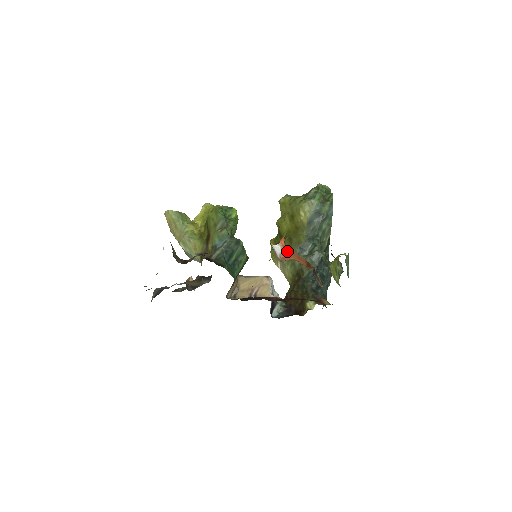
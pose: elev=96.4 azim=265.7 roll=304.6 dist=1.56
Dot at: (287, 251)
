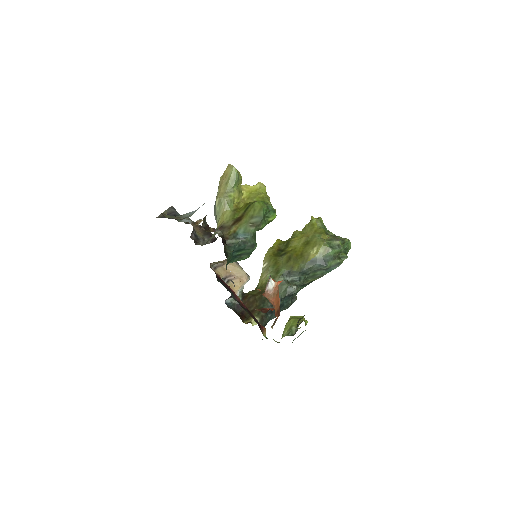
Dot at: (275, 292)
